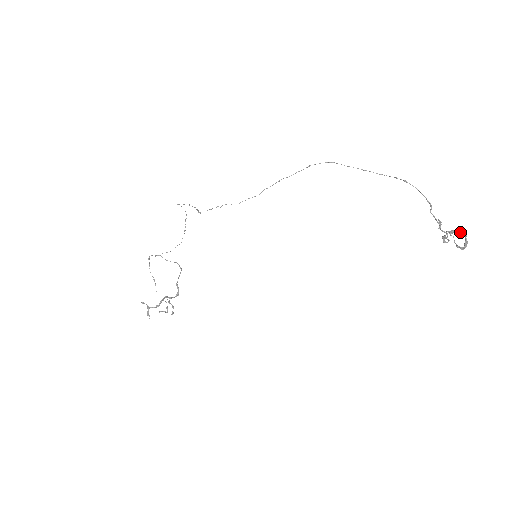
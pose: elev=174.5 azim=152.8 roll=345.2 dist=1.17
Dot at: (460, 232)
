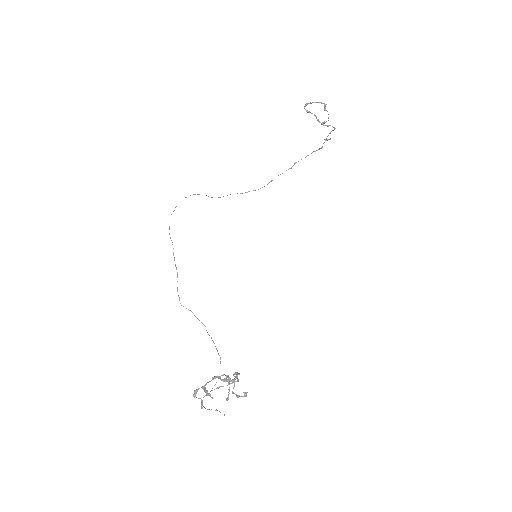
Dot at: (309, 103)
